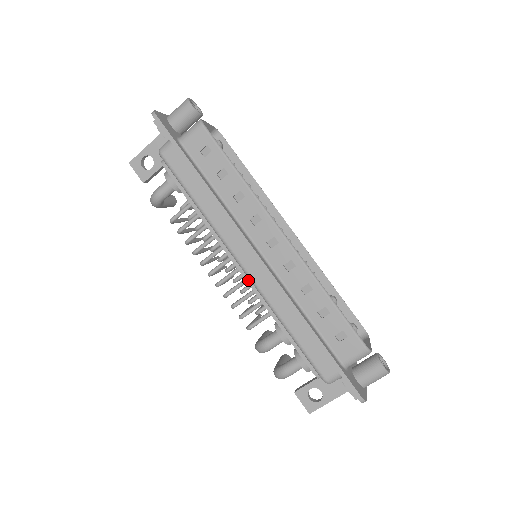
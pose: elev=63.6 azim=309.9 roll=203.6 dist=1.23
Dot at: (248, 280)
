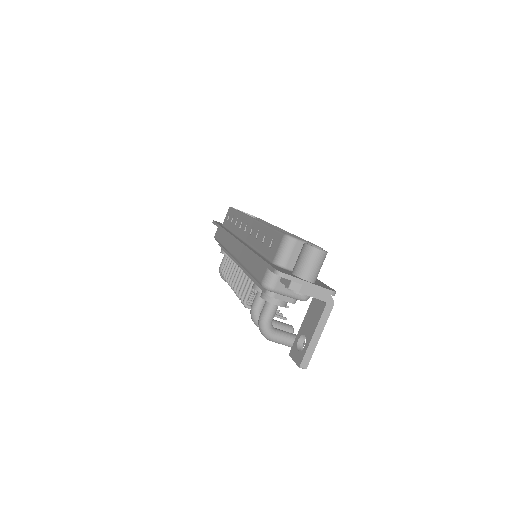
Dot at: (239, 265)
